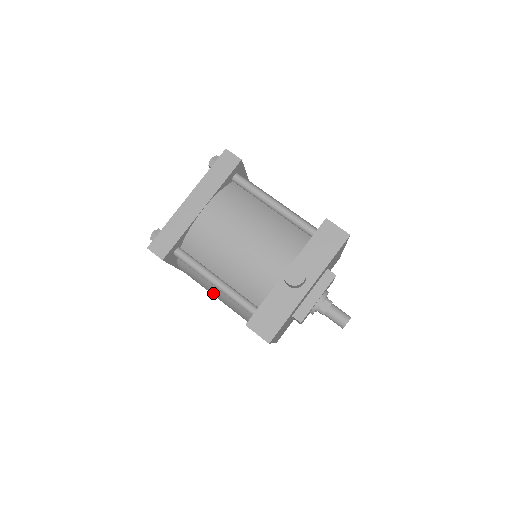
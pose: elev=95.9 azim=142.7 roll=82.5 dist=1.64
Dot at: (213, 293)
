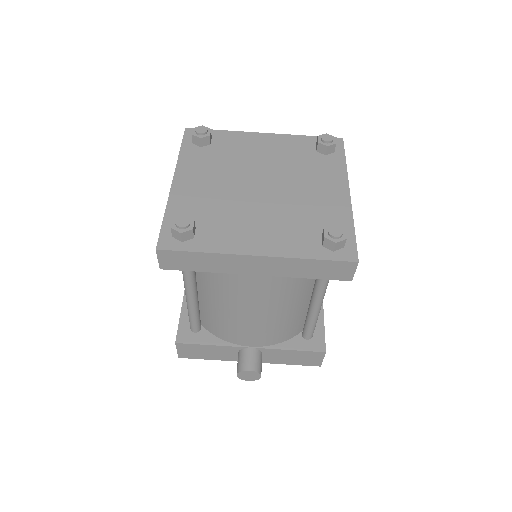
Dot at: occluded
